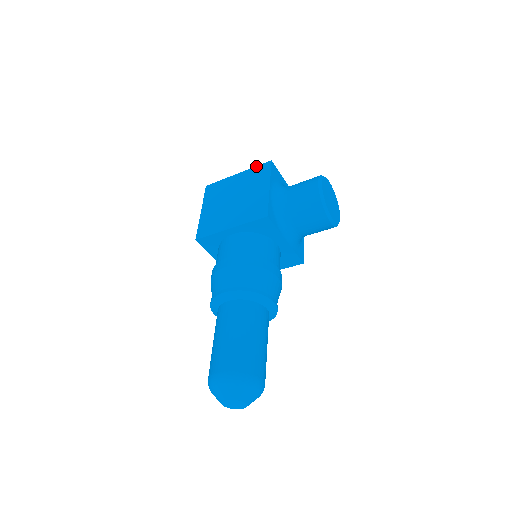
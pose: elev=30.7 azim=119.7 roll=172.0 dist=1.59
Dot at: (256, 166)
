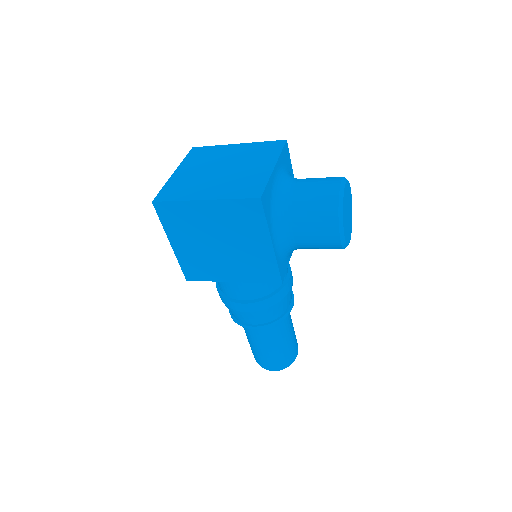
Dot at: (235, 200)
